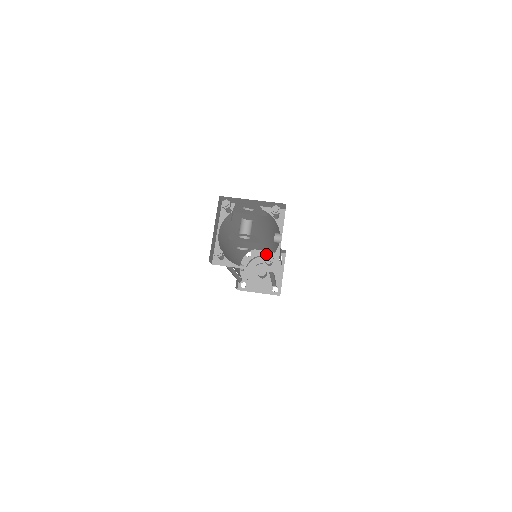
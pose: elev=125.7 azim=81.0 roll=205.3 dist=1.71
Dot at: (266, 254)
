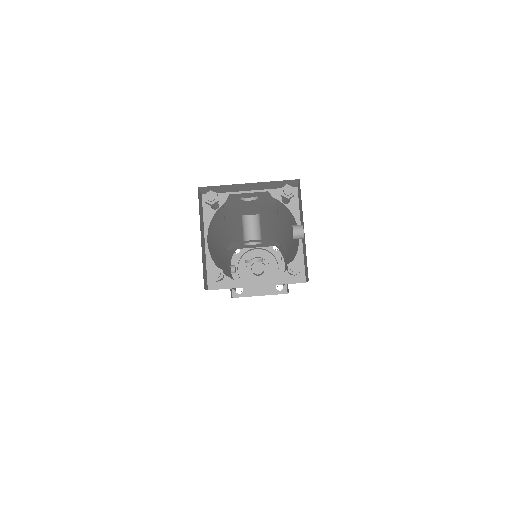
Dot at: occluded
